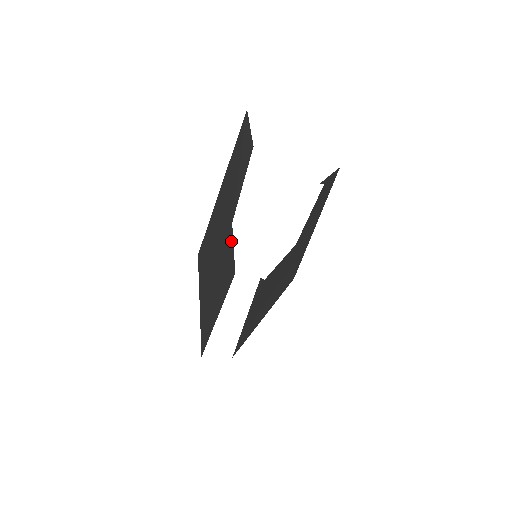
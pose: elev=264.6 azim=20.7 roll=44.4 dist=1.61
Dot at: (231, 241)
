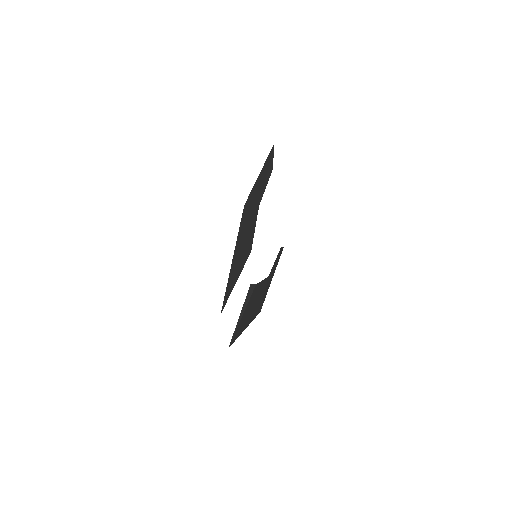
Dot at: (256, 220)
